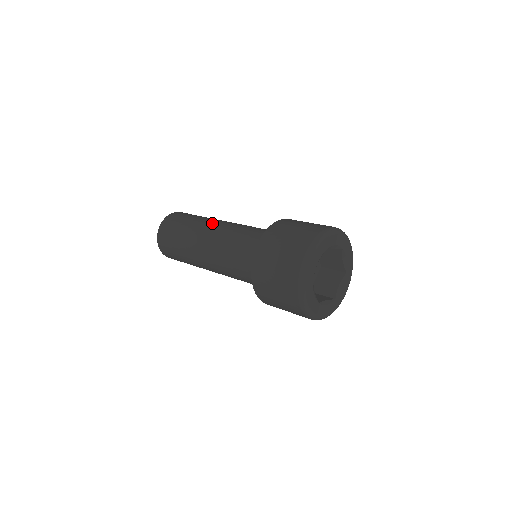
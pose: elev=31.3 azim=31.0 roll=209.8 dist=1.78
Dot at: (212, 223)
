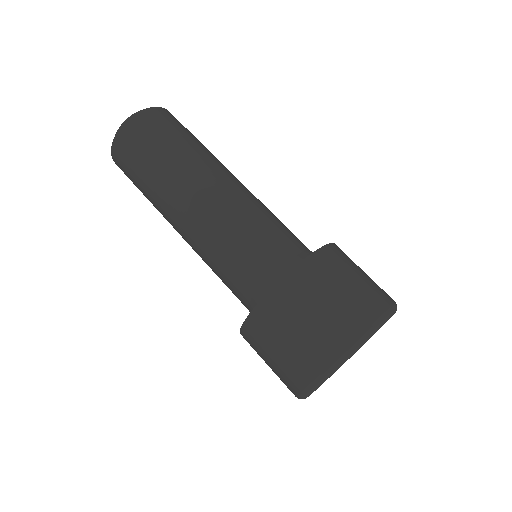
Dot at: (196, 184)
